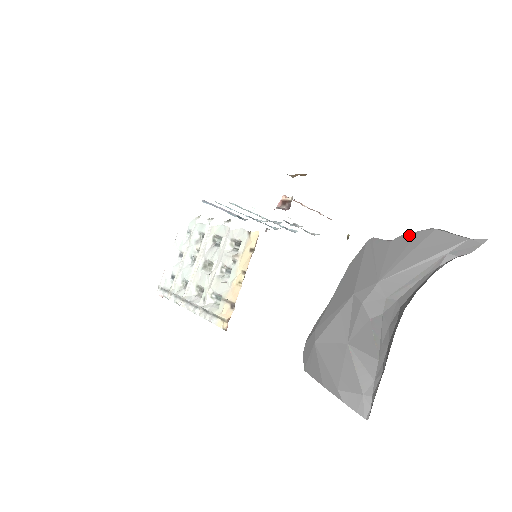
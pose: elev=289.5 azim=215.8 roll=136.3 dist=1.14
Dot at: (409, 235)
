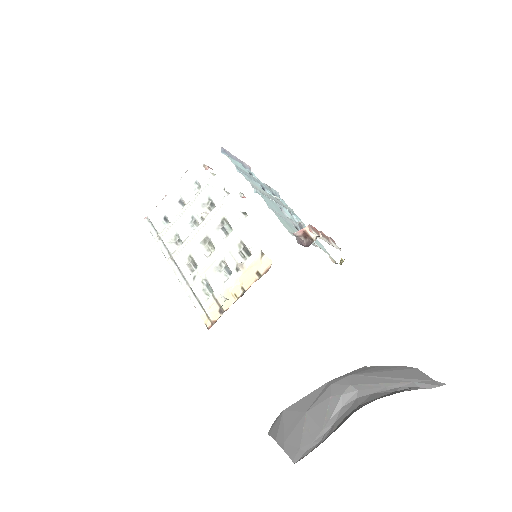
Dot at: (395, 366)
